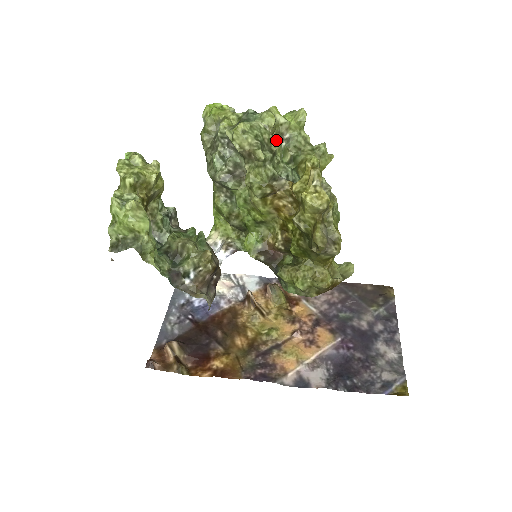
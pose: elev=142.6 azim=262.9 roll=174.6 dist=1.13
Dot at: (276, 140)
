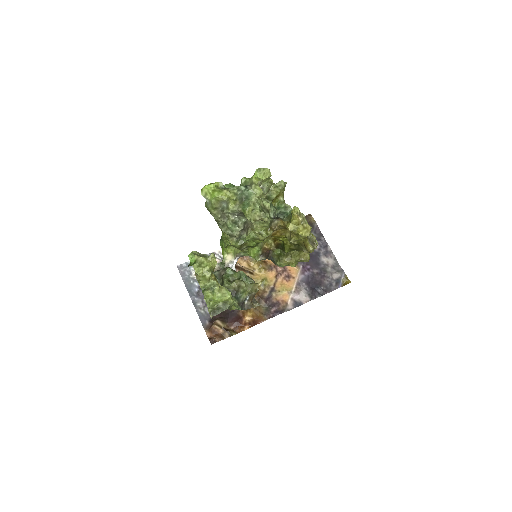
Dot at: (264, 199)
